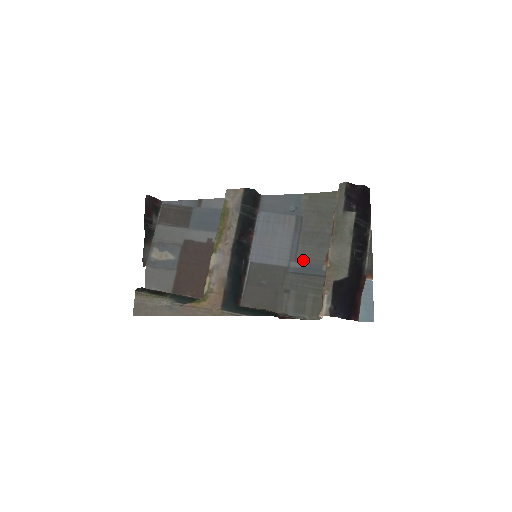
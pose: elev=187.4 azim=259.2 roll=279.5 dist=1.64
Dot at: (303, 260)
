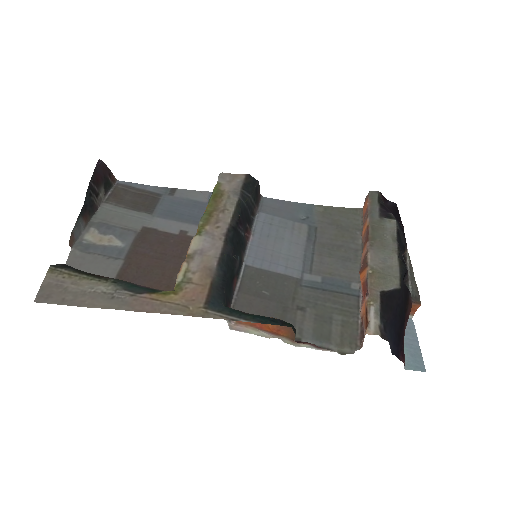
Dot at: (322, 273)
